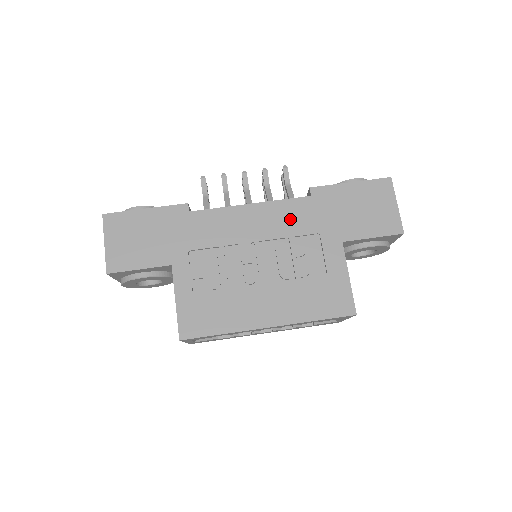
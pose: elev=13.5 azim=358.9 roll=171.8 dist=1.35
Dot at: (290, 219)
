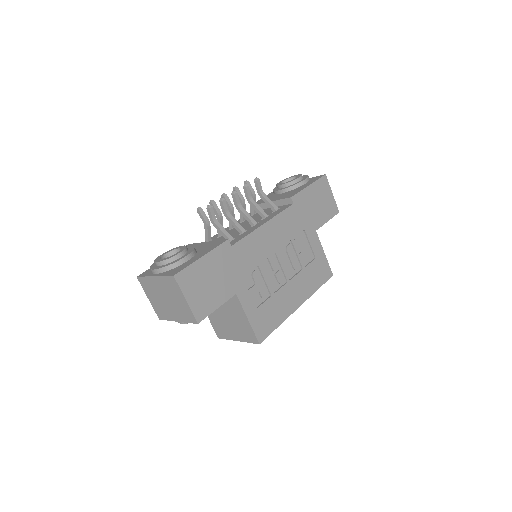
Dot at: (288, 226)
